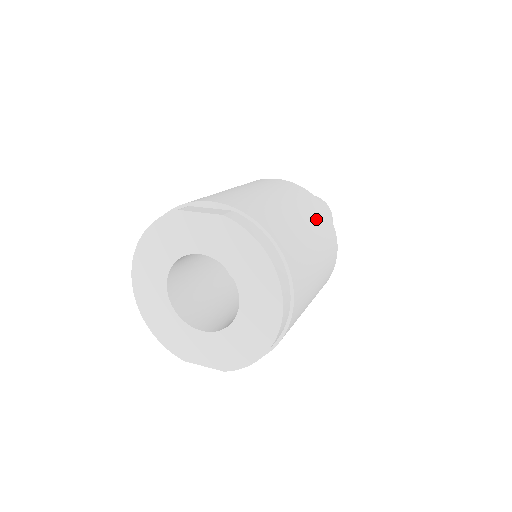
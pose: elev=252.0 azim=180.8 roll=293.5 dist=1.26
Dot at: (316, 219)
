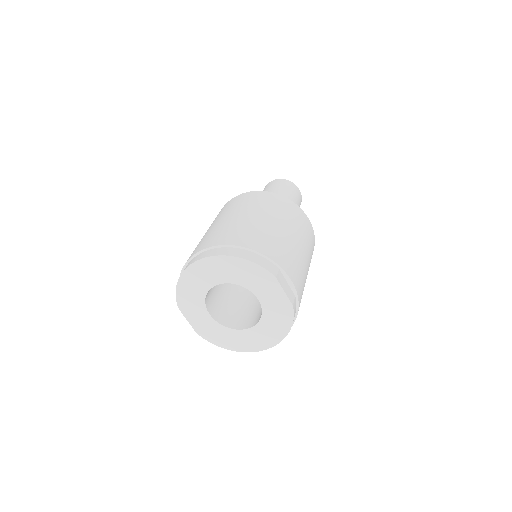
Dot at: occluded
